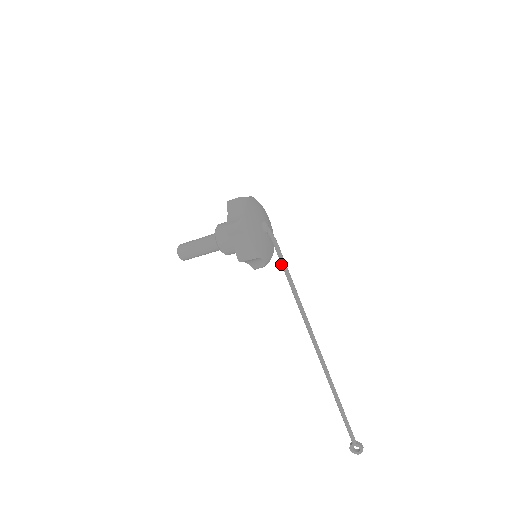
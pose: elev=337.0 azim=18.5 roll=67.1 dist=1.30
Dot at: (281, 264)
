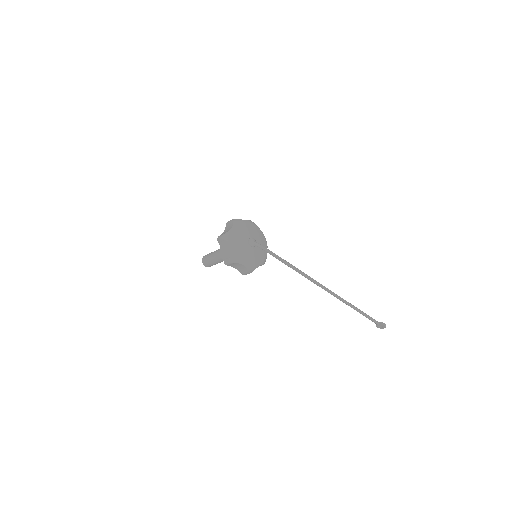
Dot at: occluded
